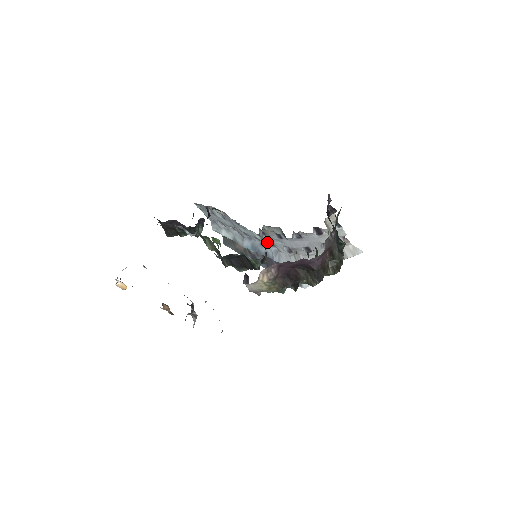
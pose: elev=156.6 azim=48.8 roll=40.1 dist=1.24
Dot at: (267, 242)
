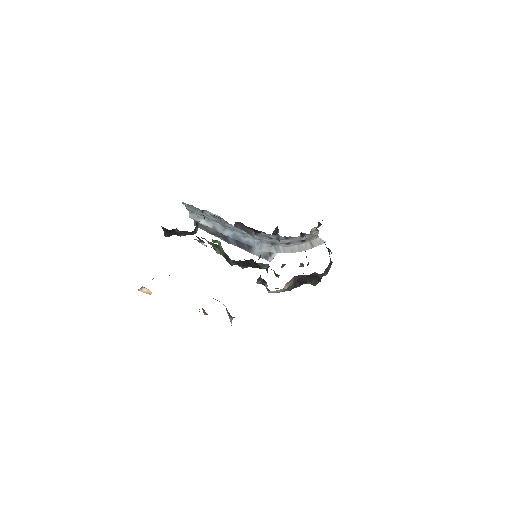
Dot at: (254, 237)
